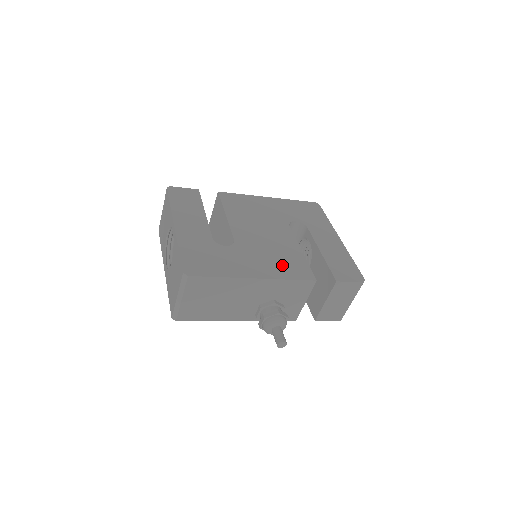
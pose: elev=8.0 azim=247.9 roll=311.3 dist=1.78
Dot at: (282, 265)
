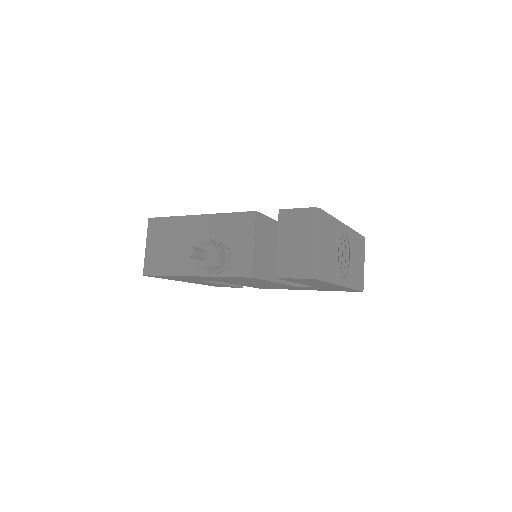
Dot at: occluded
